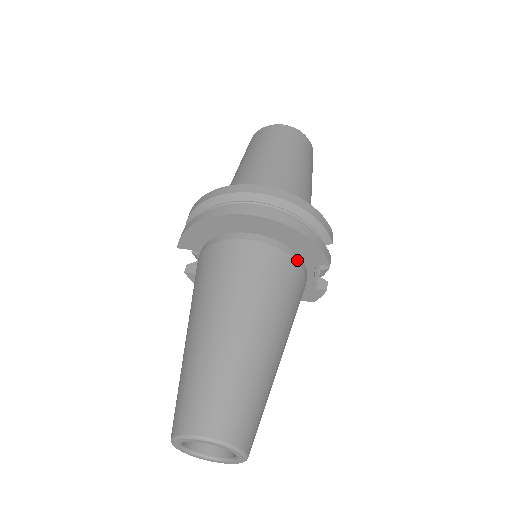
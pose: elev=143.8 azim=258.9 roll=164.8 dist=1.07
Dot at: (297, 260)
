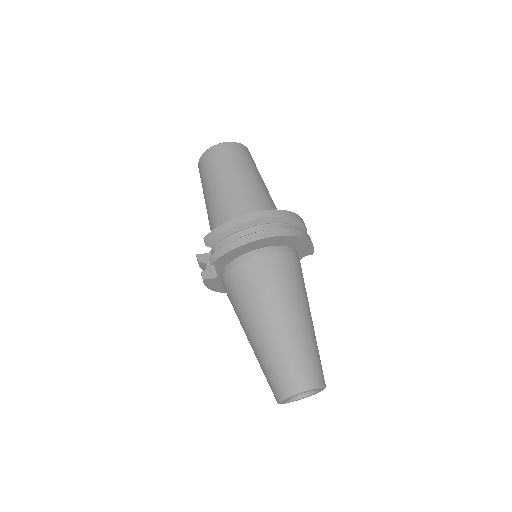
Dot at: occluded
